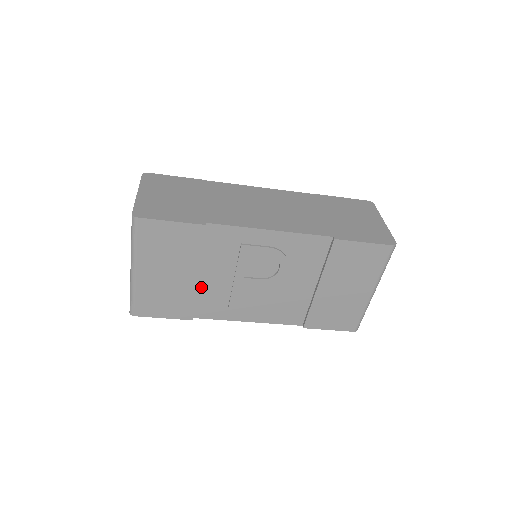
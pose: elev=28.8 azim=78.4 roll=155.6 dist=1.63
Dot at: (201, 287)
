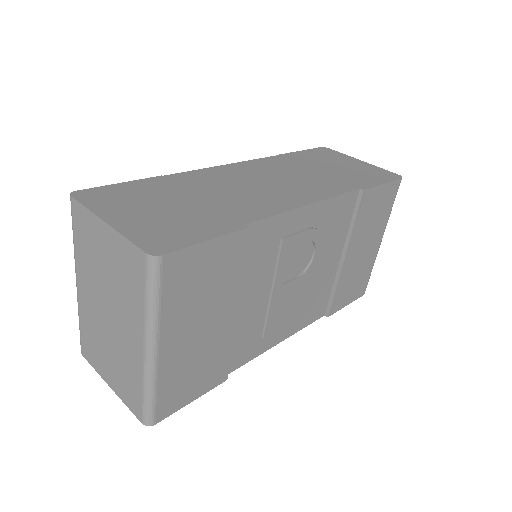
Dot at: occluded
